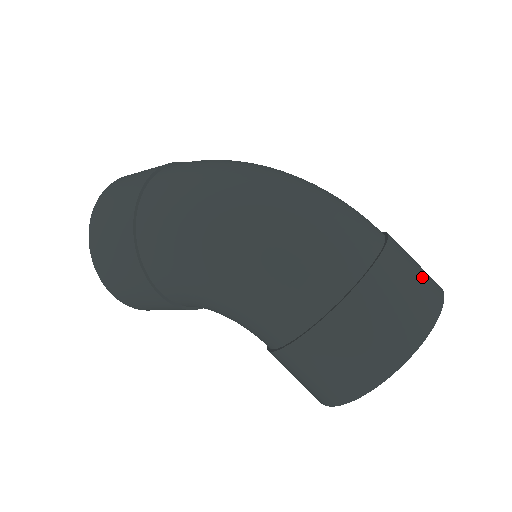
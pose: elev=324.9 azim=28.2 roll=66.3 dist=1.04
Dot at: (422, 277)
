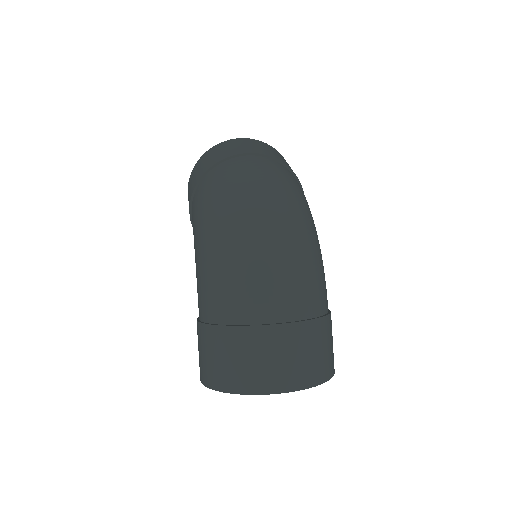
Dot at: (291, 365)
